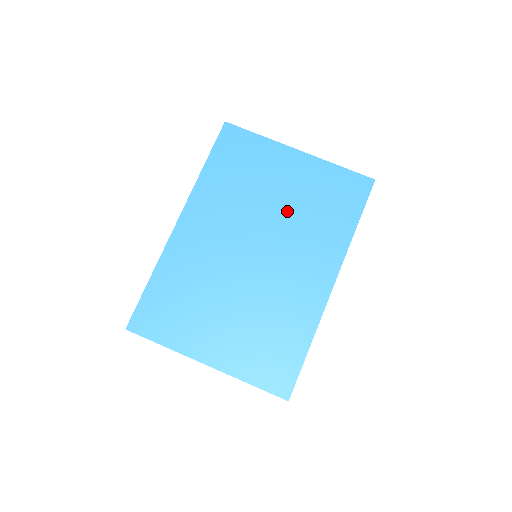
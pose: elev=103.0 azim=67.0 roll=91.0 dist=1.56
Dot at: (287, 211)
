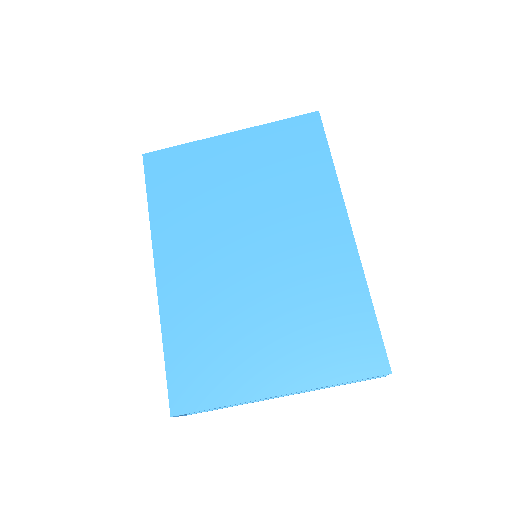
Dot at: (256, 192)
